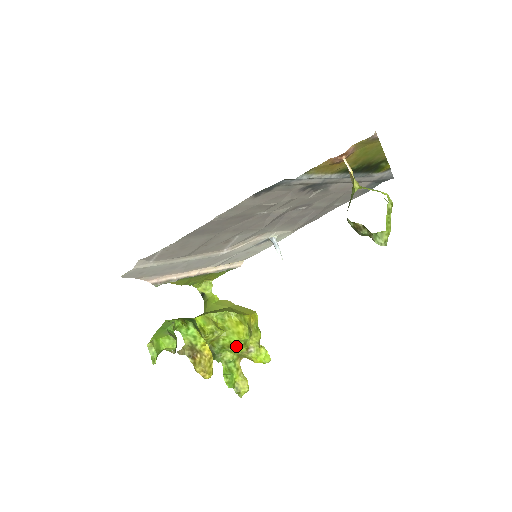
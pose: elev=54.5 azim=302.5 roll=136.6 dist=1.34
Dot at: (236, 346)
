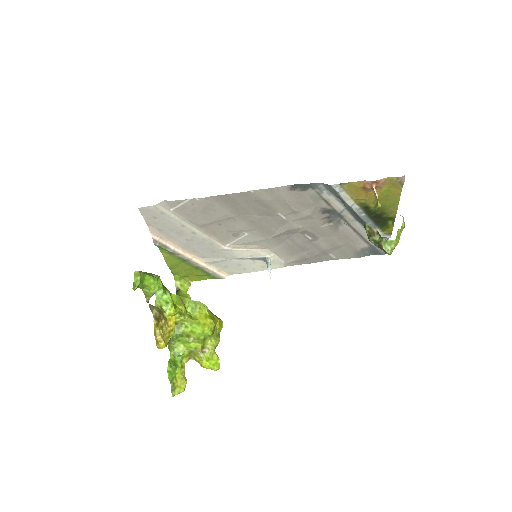
Dot at: (195, 338)
